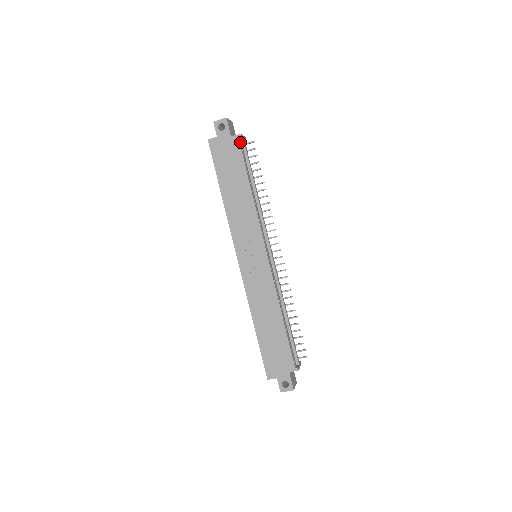
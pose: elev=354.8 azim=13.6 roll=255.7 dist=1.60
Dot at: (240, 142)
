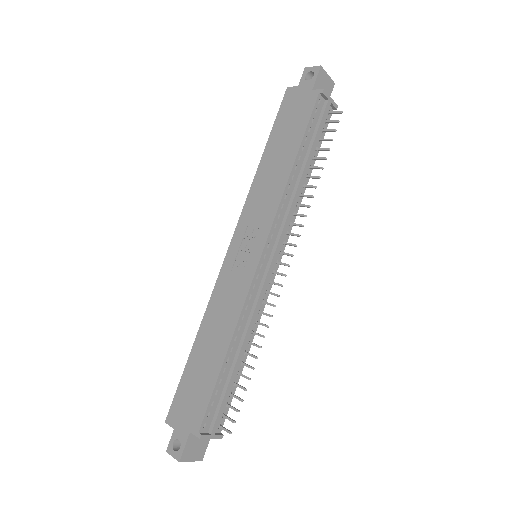
Dot at: (320, 101)
